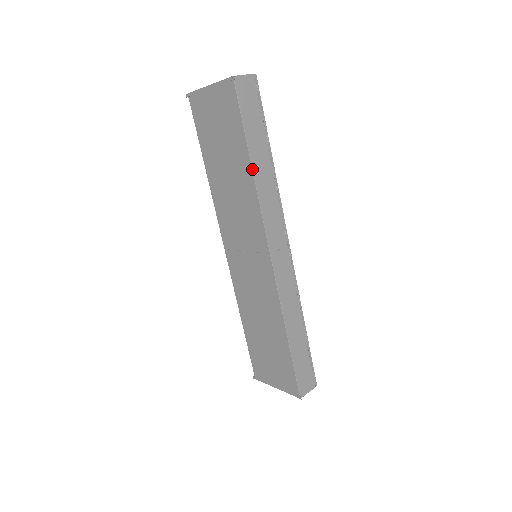
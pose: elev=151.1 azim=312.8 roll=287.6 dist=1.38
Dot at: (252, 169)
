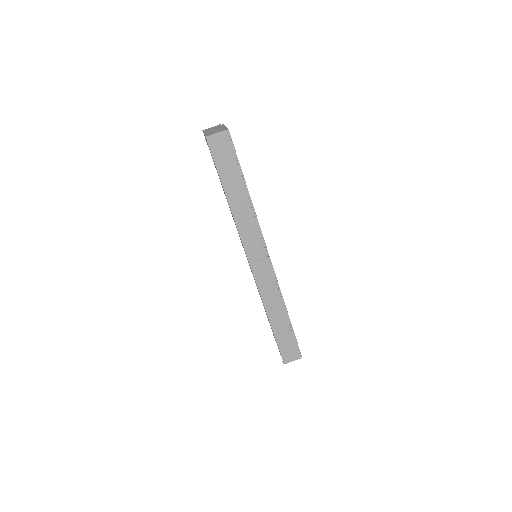
Dot at: (228, 203)
